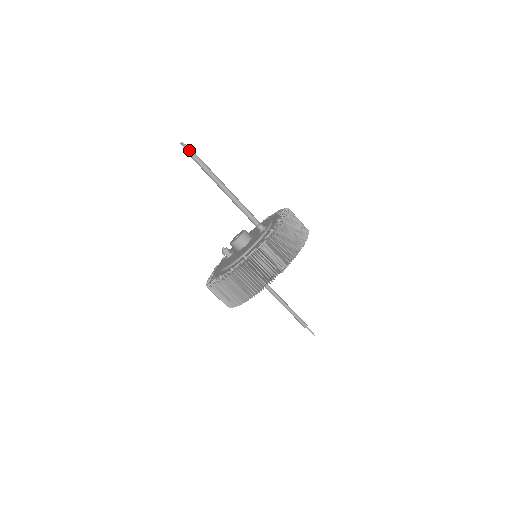
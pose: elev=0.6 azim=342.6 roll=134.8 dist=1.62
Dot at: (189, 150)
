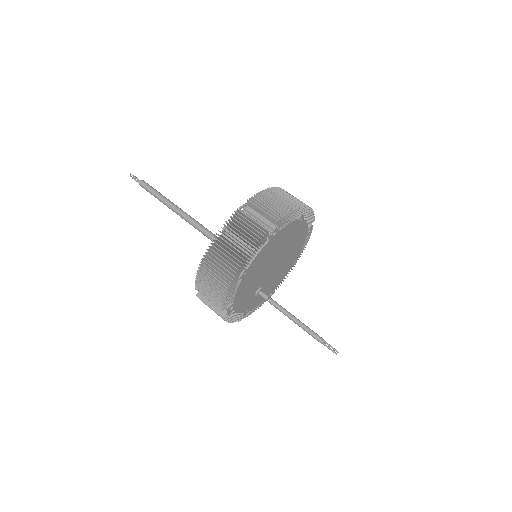
Dot at: (137, 181)
